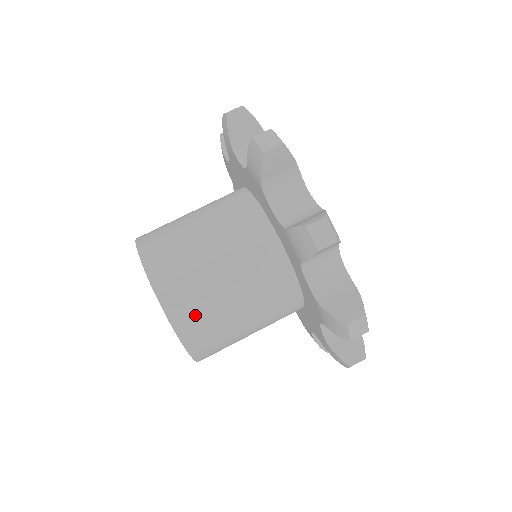
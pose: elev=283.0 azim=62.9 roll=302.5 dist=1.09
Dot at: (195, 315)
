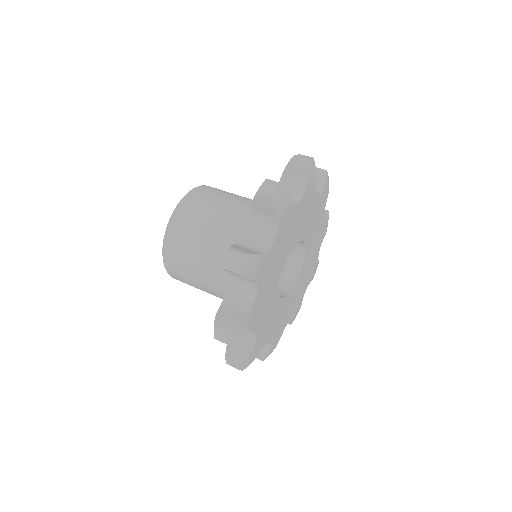
Dot at: (206, 194)
